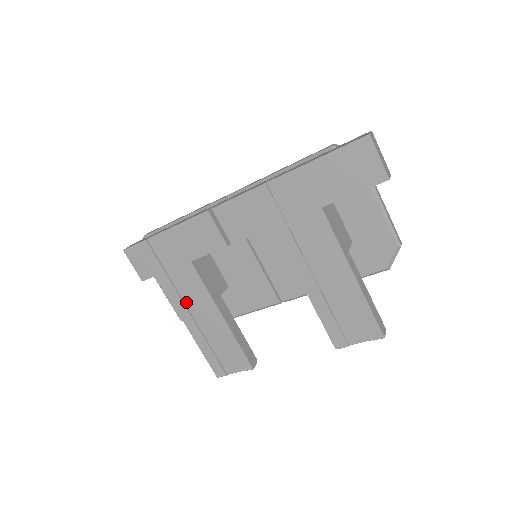
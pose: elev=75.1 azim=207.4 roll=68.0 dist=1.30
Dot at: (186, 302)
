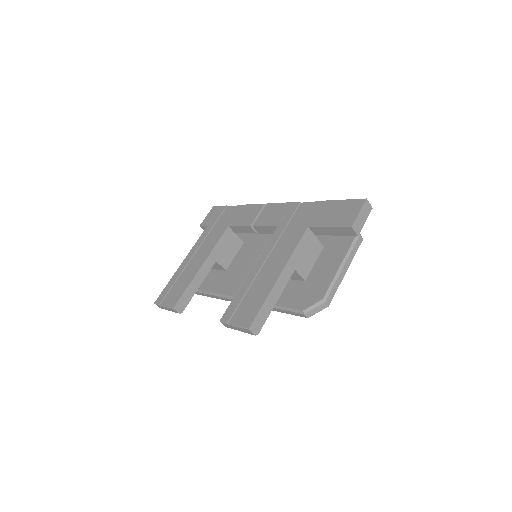
Dot at: (200, 248)
